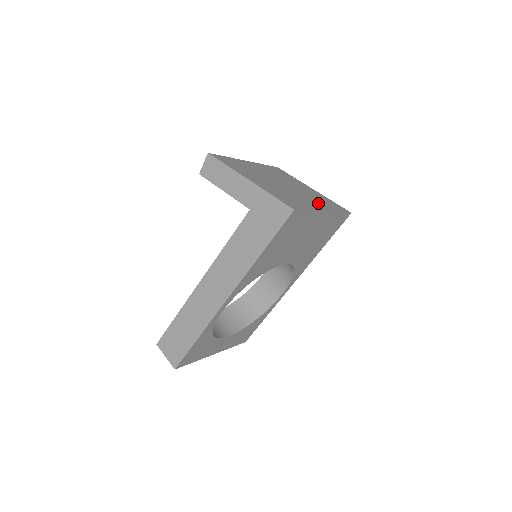
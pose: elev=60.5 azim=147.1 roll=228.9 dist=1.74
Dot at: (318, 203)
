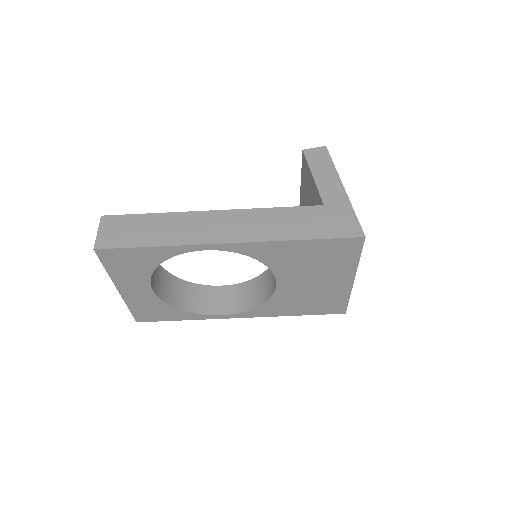
Dot at: occluded
